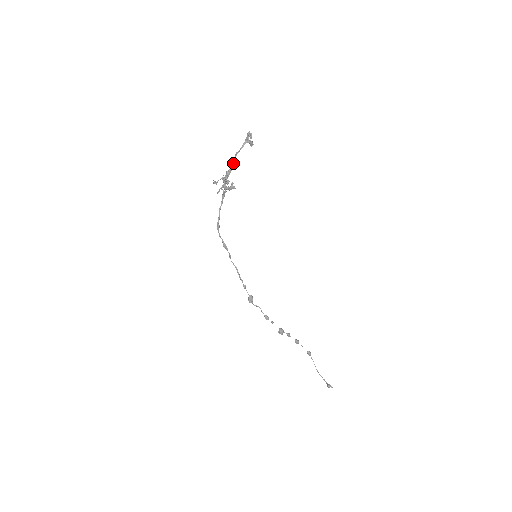
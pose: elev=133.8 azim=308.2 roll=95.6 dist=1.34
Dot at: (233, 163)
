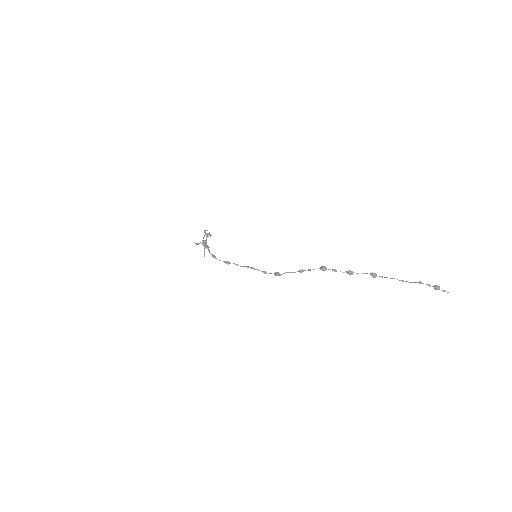
Dot at: occluded
